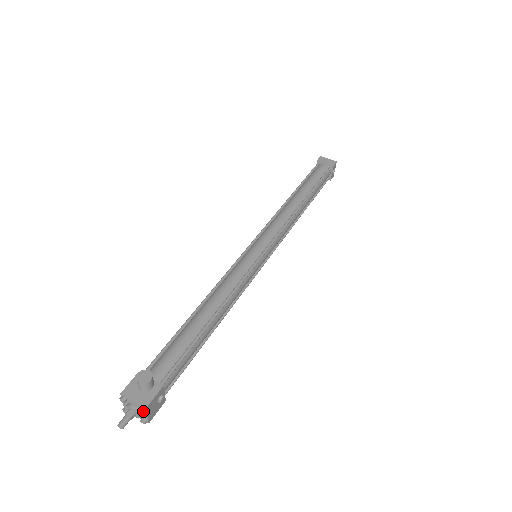
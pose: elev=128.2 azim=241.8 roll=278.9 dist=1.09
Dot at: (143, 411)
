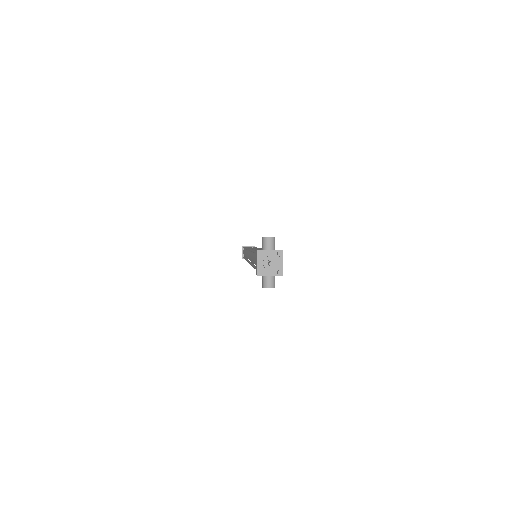
Dot at: (282, 253)
